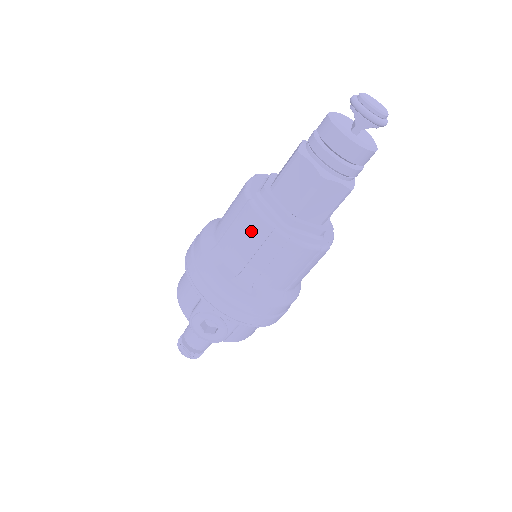
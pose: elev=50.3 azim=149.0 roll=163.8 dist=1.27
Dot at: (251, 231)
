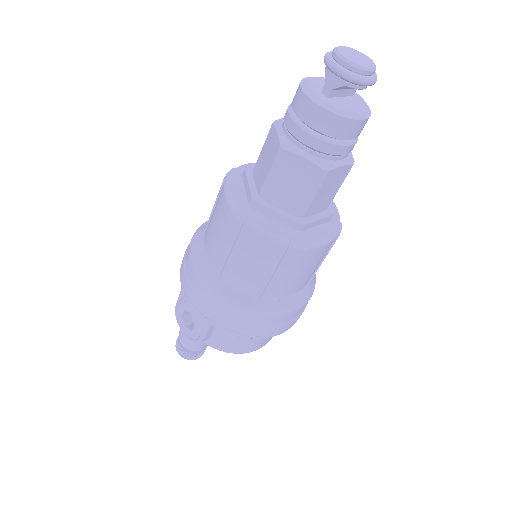
Dot at: (219, 211)
